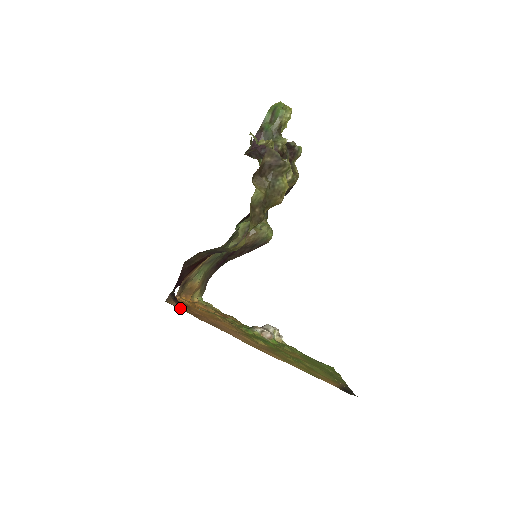
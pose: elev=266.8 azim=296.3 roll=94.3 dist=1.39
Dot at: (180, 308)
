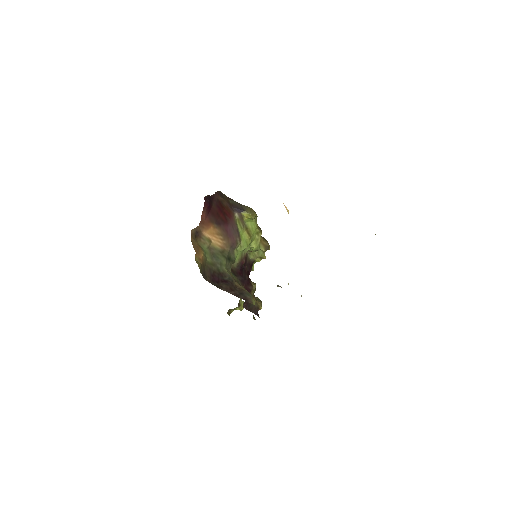
Dot at: occluded
